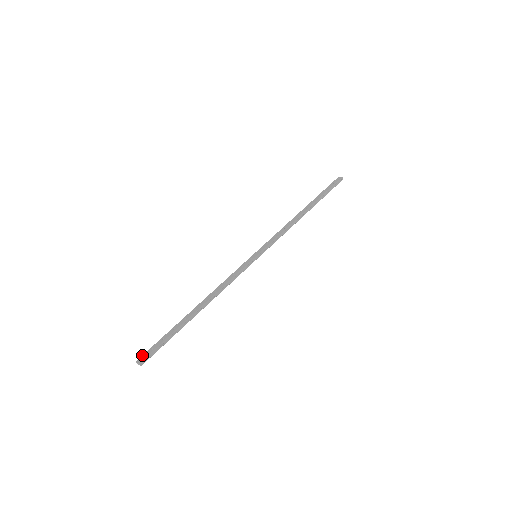
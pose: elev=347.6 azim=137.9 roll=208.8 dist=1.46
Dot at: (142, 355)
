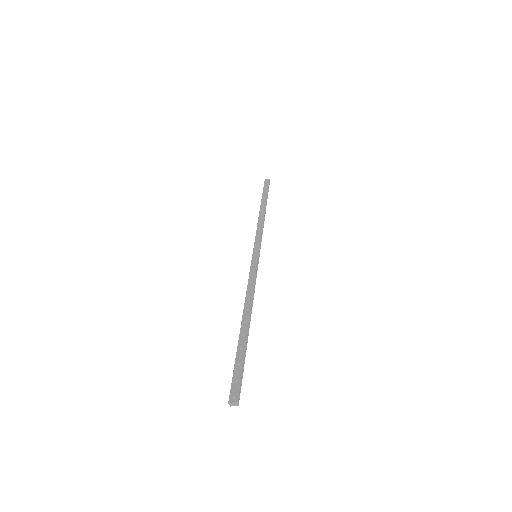
Dot at: (230, 392)
